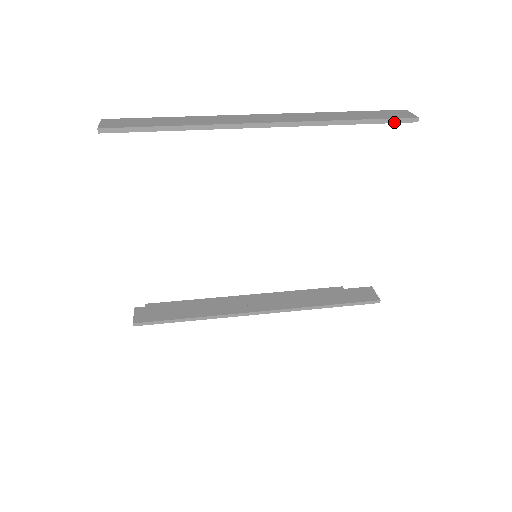
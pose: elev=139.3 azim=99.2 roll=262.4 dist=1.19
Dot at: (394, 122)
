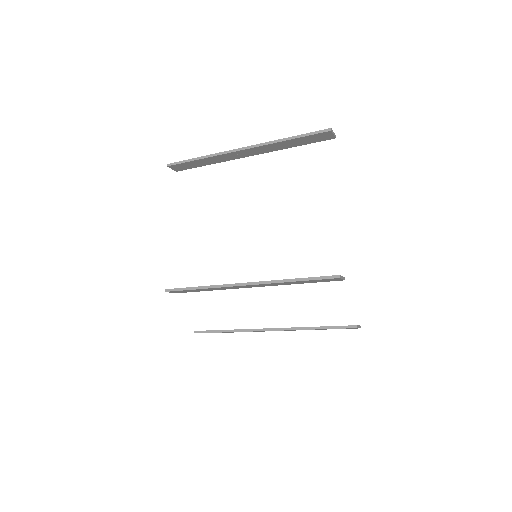
Dot at: (315, 134)
